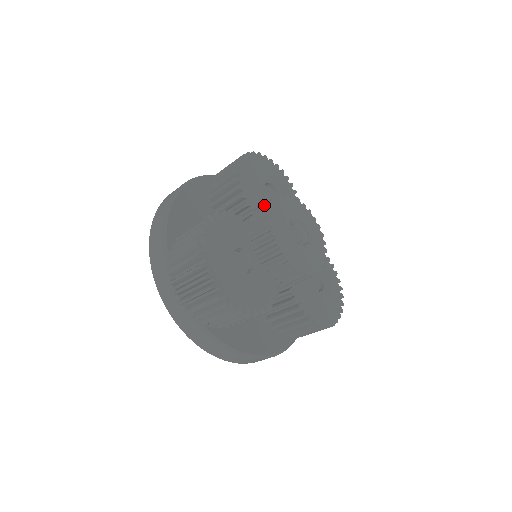
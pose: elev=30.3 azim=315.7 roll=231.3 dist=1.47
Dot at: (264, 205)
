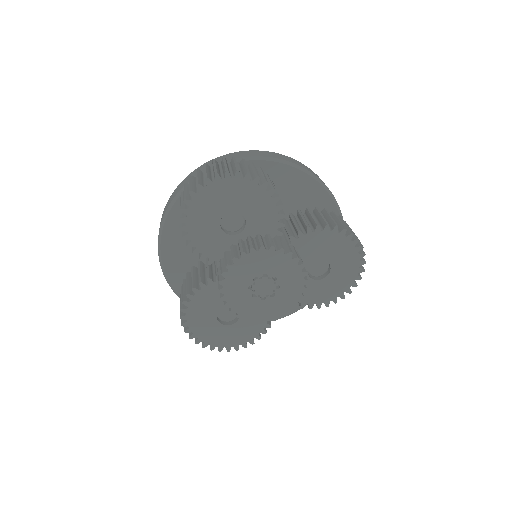
Dot at: (218, 279)
